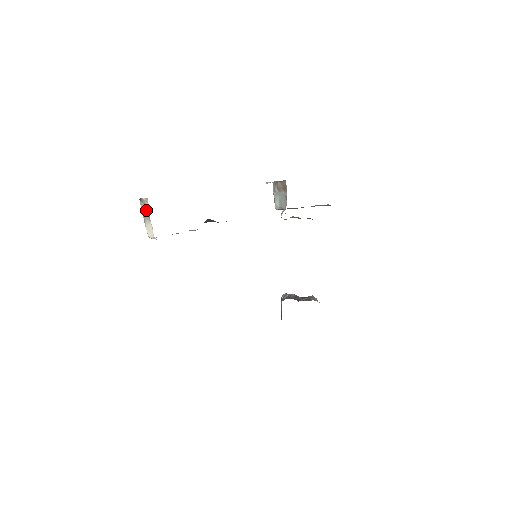
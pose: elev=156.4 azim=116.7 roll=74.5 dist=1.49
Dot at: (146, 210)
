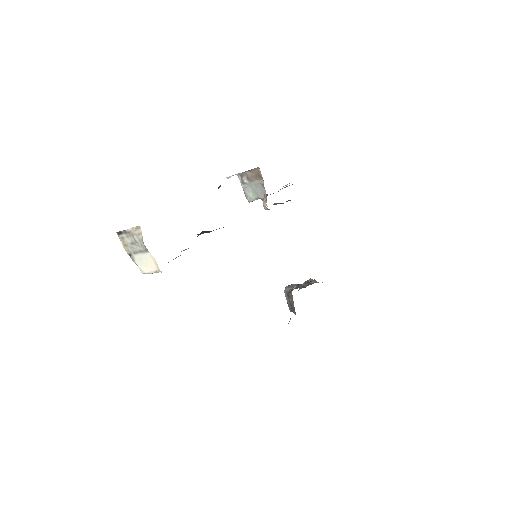
Dot at: (135, 242)
